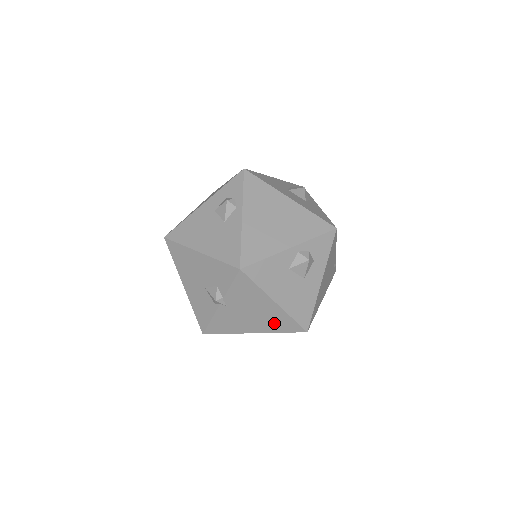
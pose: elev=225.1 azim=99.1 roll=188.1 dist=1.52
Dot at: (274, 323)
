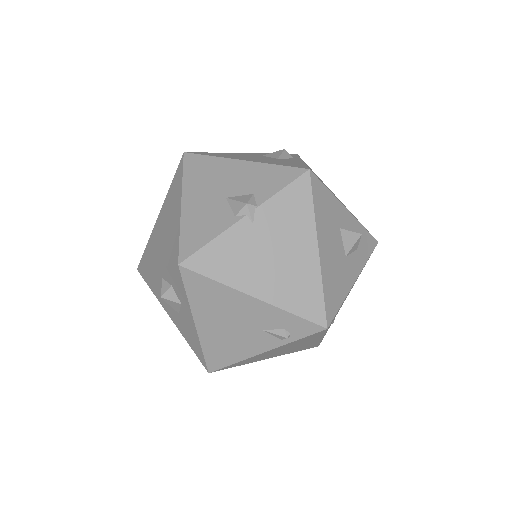
Dot at: (294, 288)
